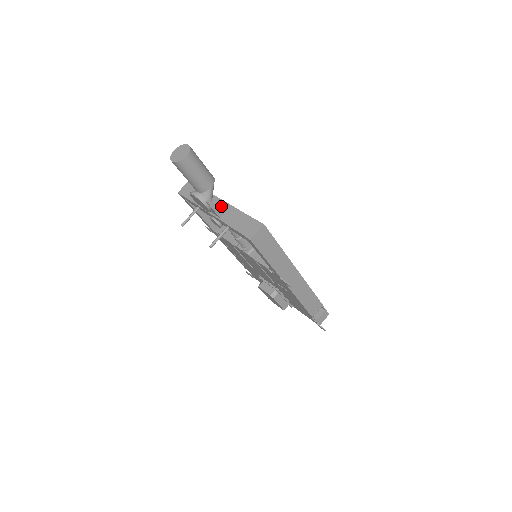
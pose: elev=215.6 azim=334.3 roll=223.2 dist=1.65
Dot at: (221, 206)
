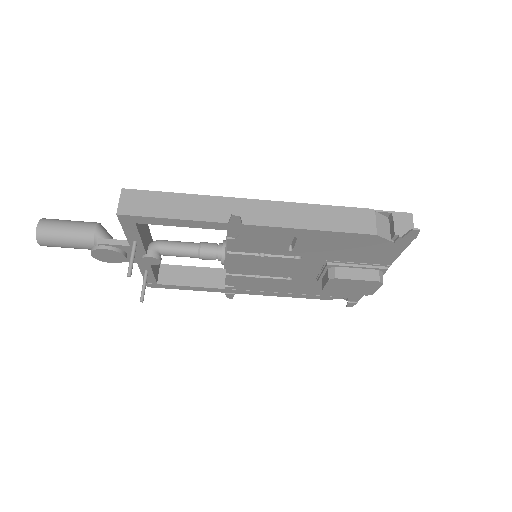
Dot at: occluded
